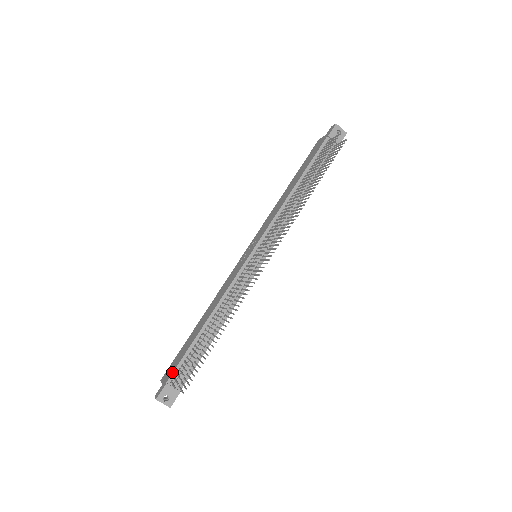
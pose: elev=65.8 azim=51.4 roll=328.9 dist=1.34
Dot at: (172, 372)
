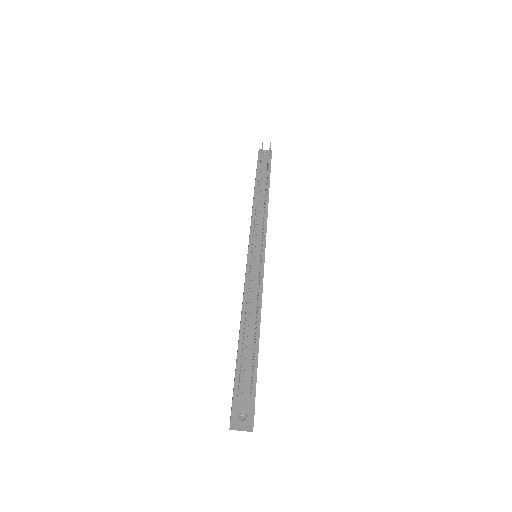
Dot at: occluded
